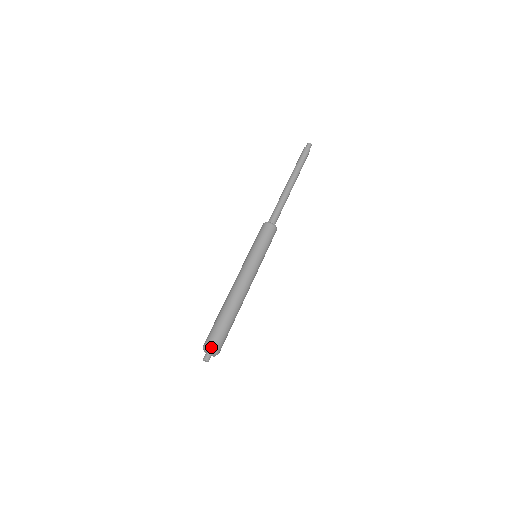
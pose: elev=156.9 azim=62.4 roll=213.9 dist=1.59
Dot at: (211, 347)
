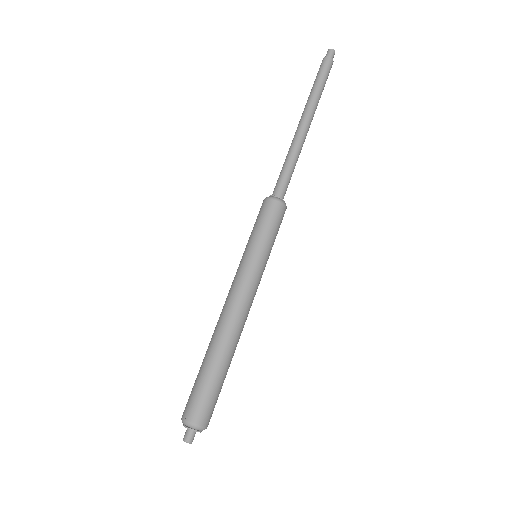
Dot at: (195, 424)
